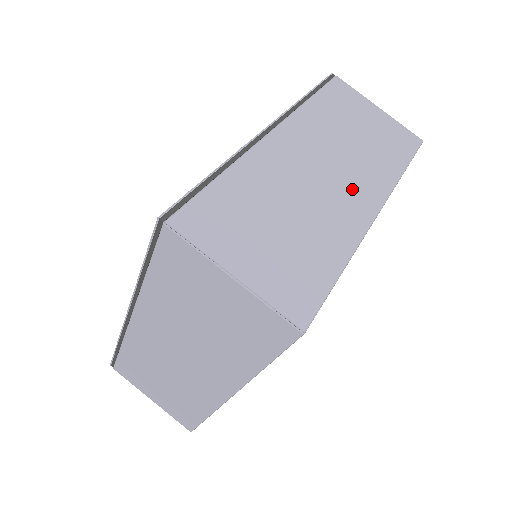
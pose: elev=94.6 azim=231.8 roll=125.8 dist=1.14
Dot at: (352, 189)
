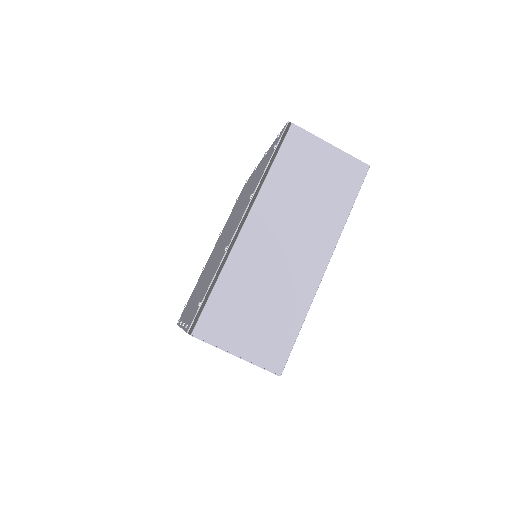
Dot at: (308, 252)
